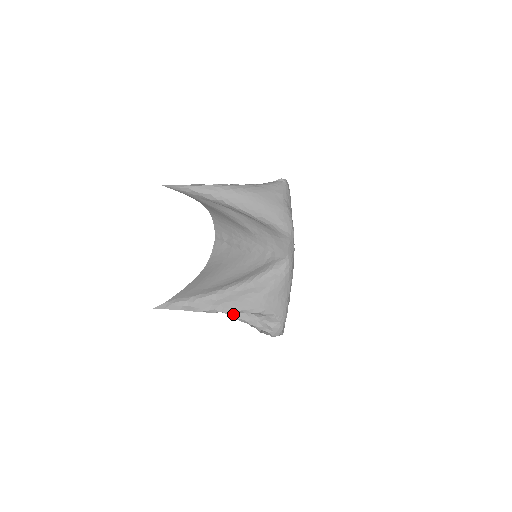
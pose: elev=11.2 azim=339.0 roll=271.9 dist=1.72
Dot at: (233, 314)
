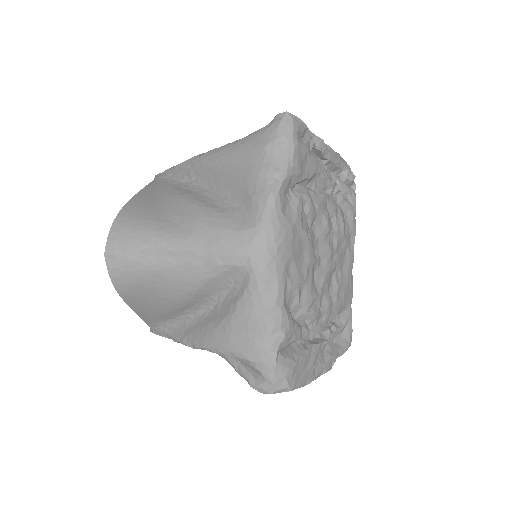
Dot at: occluded
